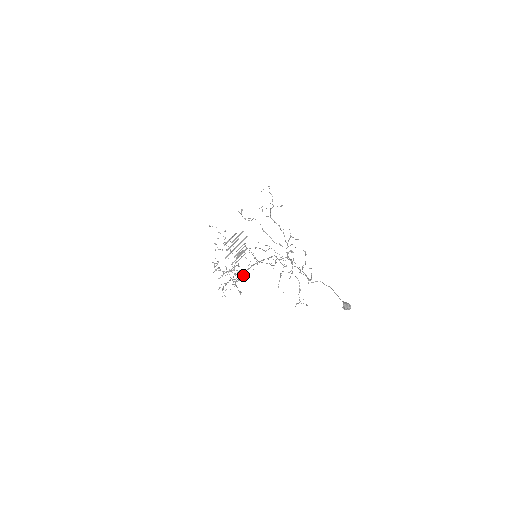
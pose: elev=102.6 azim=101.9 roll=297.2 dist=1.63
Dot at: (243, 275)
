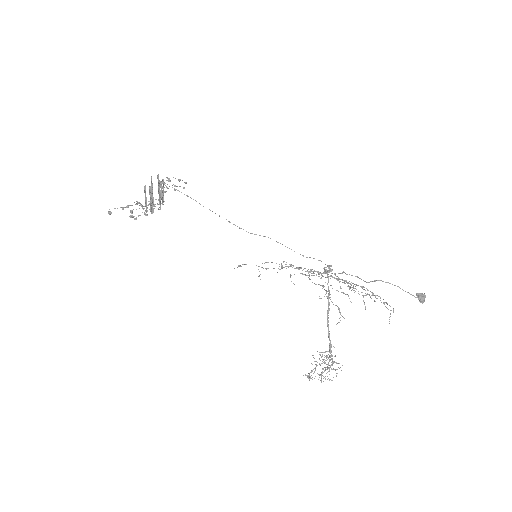
Dot at: occluded
